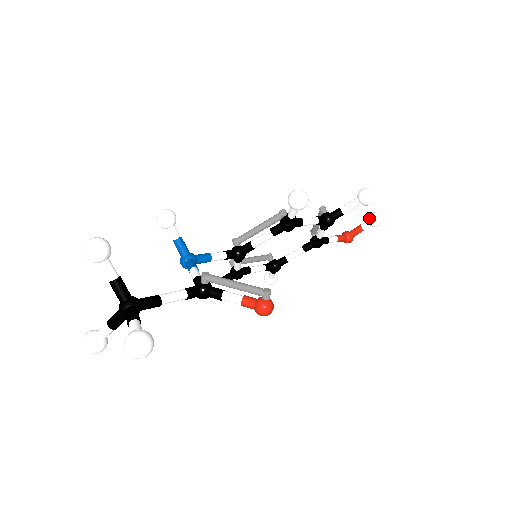
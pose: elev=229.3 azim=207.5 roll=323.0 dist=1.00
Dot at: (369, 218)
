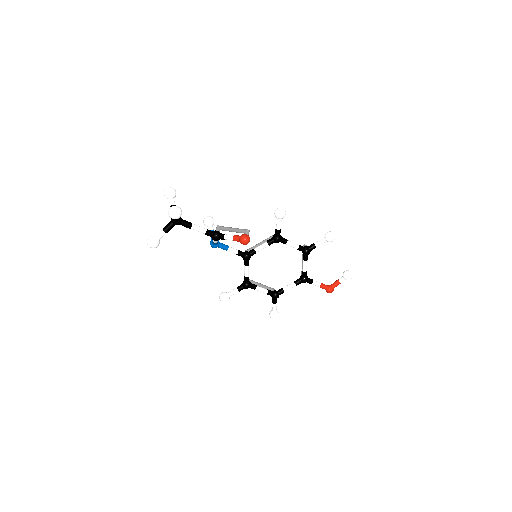
Dot at: (343, 273)
